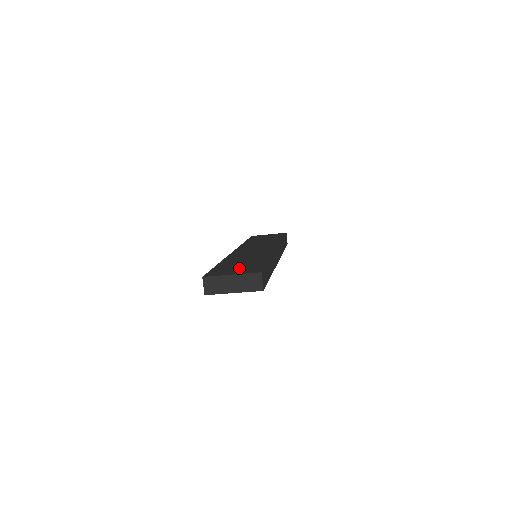
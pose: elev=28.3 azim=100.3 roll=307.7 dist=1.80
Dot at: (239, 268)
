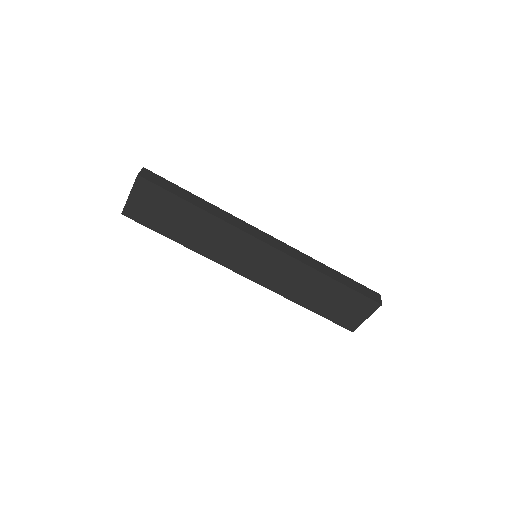
Dot at: occluded
